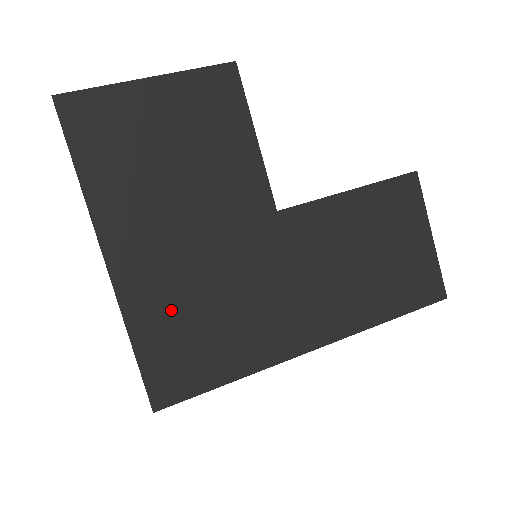
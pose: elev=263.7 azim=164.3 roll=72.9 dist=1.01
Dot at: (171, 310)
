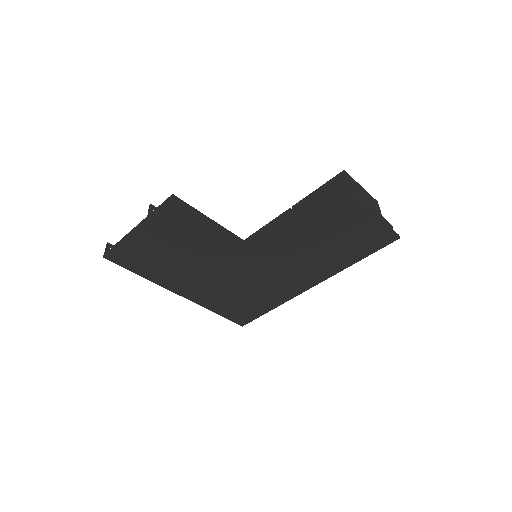
Dot at: (224, 299)
